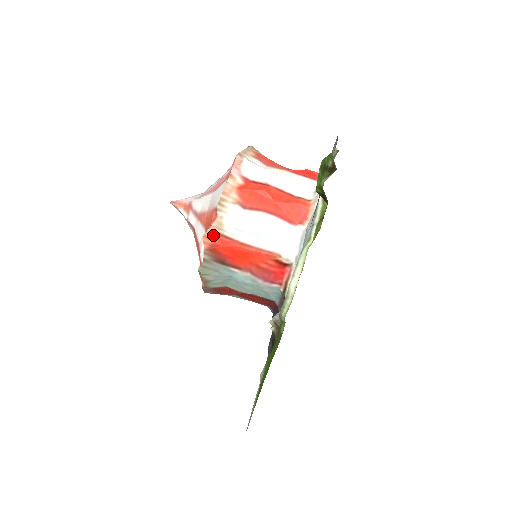
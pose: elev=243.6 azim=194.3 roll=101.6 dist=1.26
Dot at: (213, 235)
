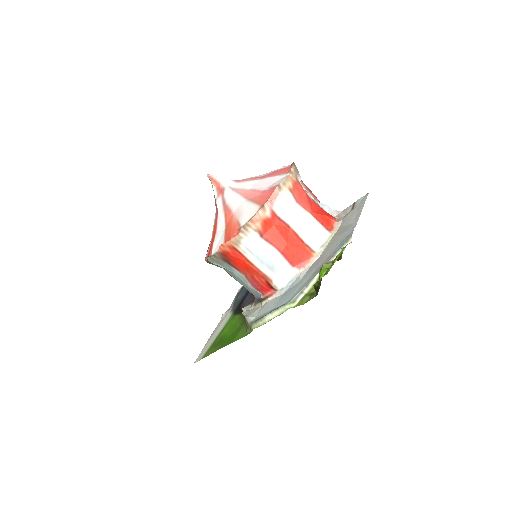
Dot at: (229, 247)
